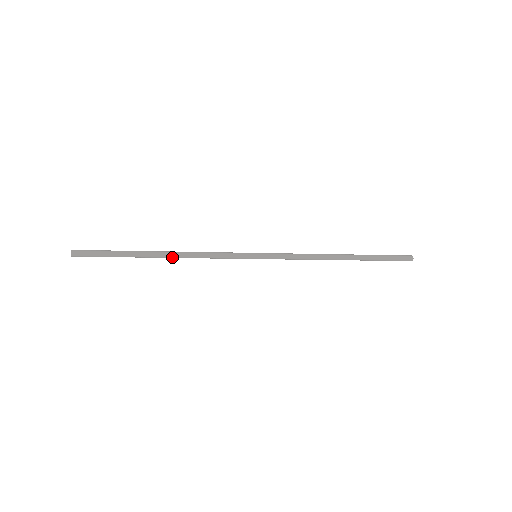
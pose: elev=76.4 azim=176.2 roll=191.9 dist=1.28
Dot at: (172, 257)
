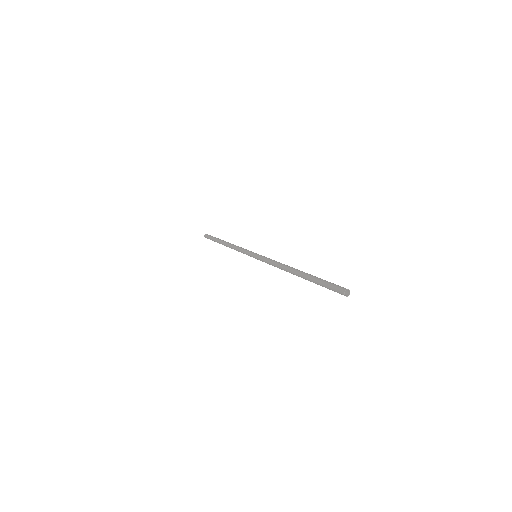
Dot at: (227, 244)
